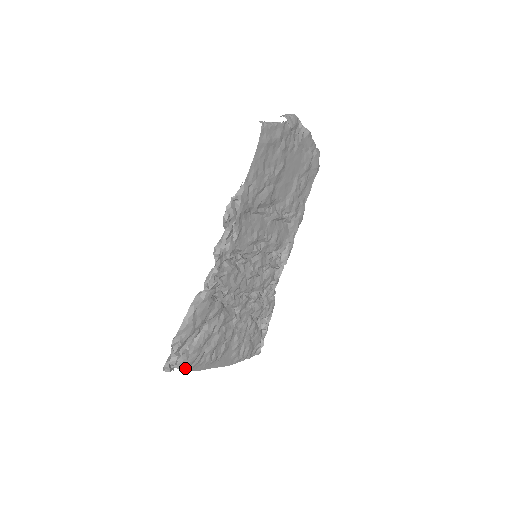
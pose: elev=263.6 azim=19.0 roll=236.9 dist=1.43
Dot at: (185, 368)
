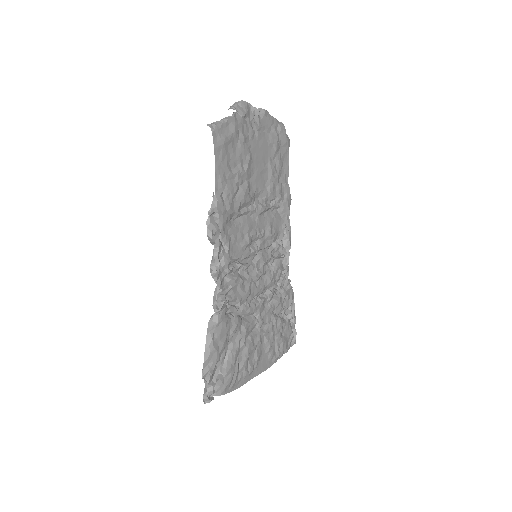
Dot at: (225, 392)
